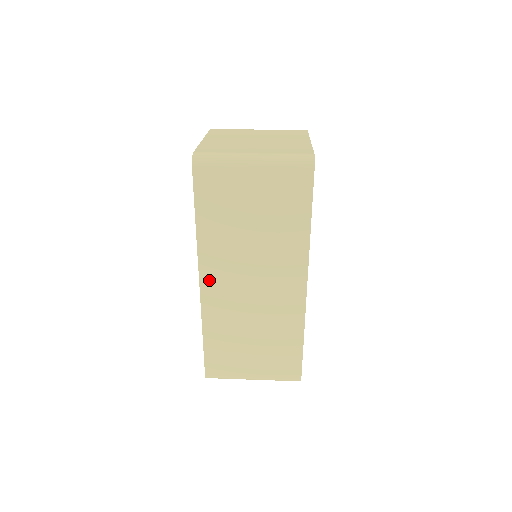
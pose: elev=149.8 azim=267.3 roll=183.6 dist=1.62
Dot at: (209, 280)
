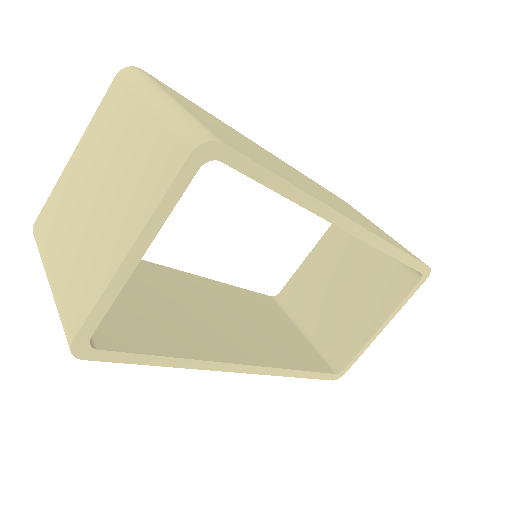
Dot at: occluded
